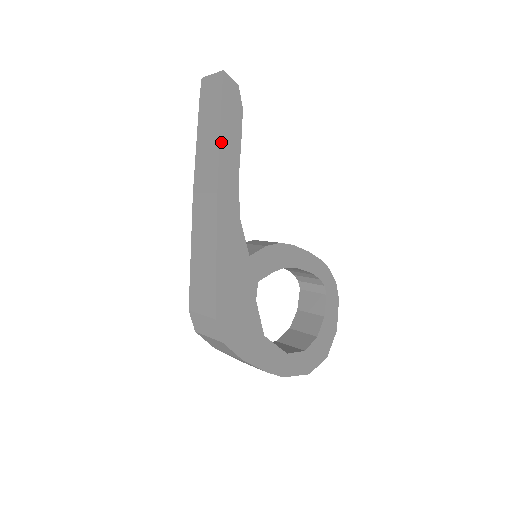
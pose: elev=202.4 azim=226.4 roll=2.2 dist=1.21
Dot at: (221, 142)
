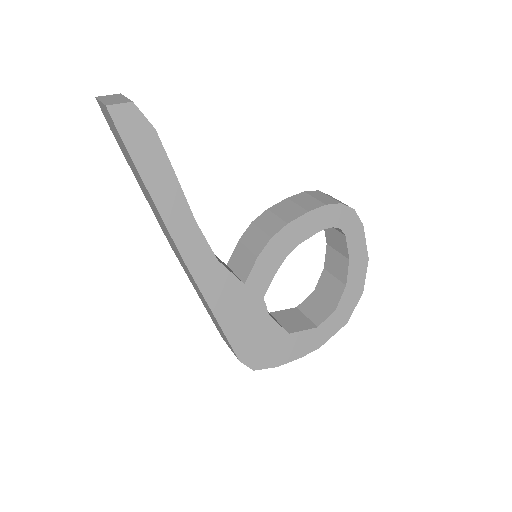
Dot at: (157, 204)
